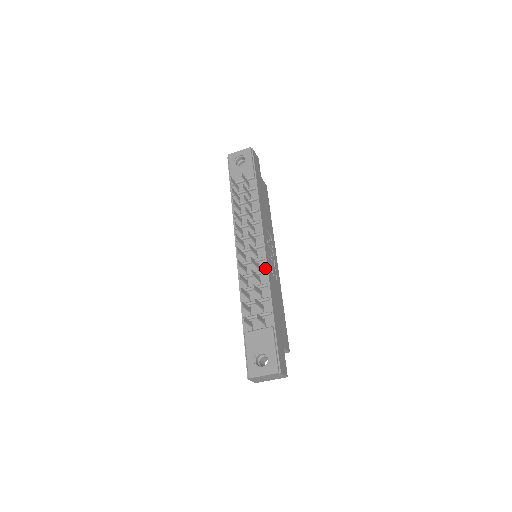
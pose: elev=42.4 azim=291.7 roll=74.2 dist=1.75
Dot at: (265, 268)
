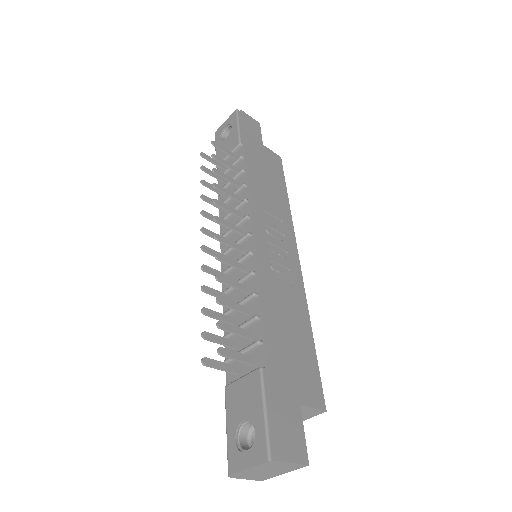
Dot at: (253, 268)
